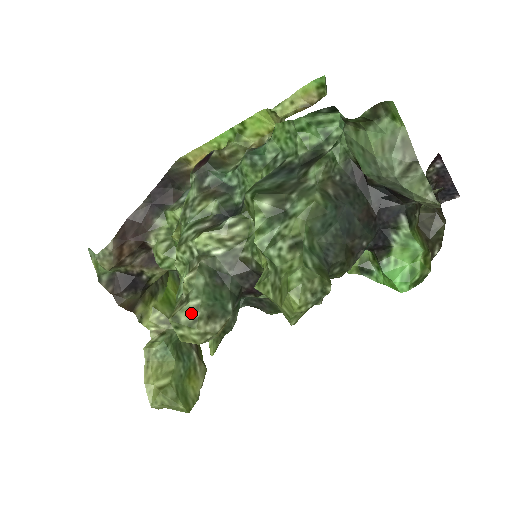
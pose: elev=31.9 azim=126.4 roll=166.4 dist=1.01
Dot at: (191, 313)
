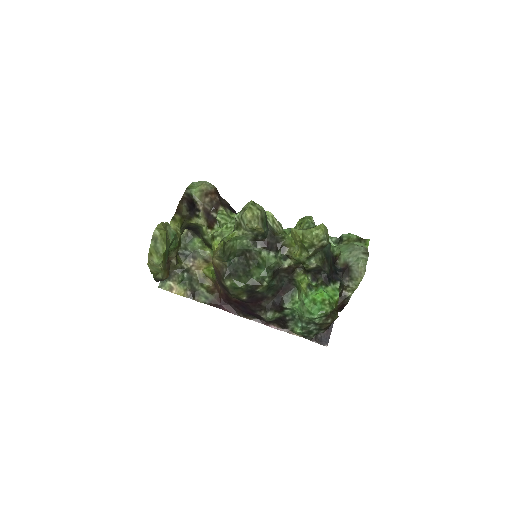
Dot at: (261, 208)
